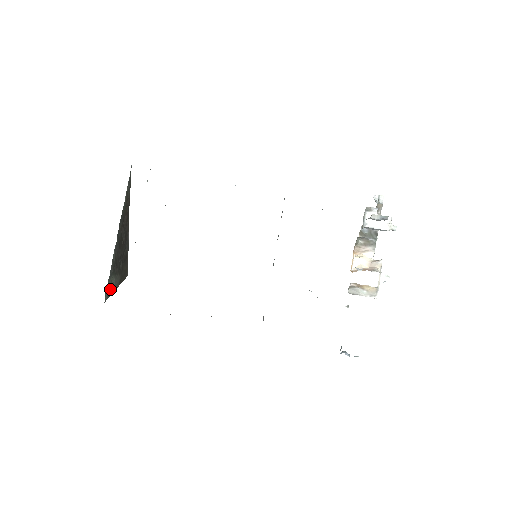
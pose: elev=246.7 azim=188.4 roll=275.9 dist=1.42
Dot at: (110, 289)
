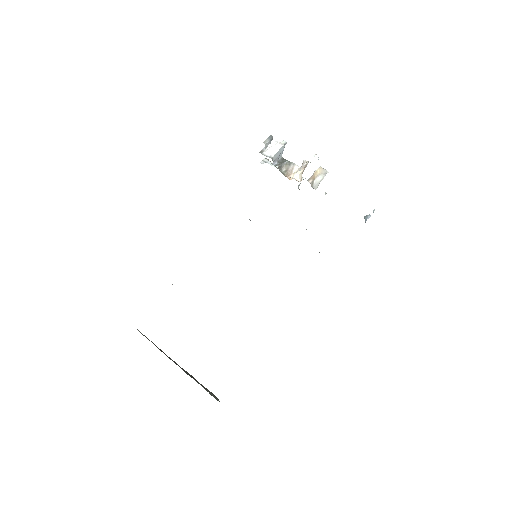
Dot at: occluded
